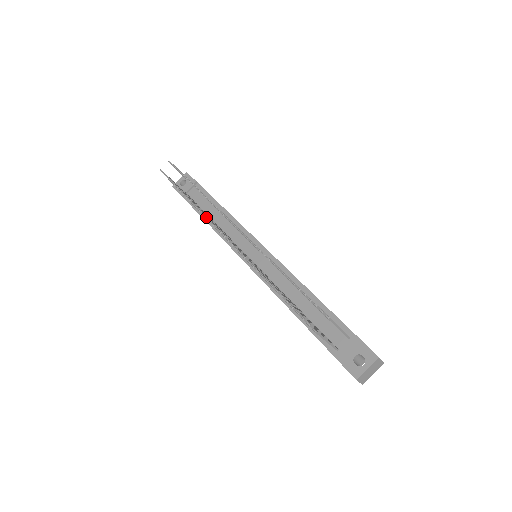
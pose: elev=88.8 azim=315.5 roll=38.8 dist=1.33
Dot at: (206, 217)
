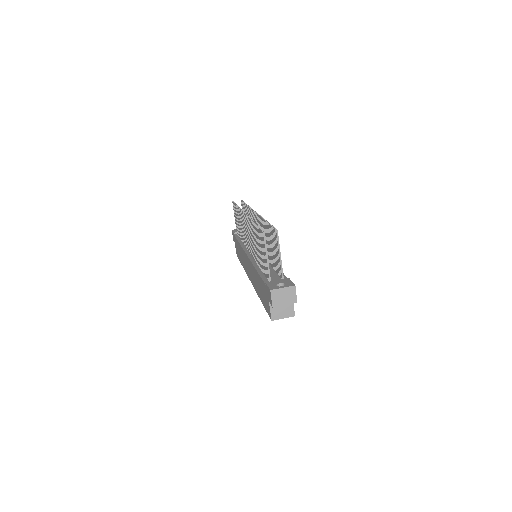
Dot at: occluded
